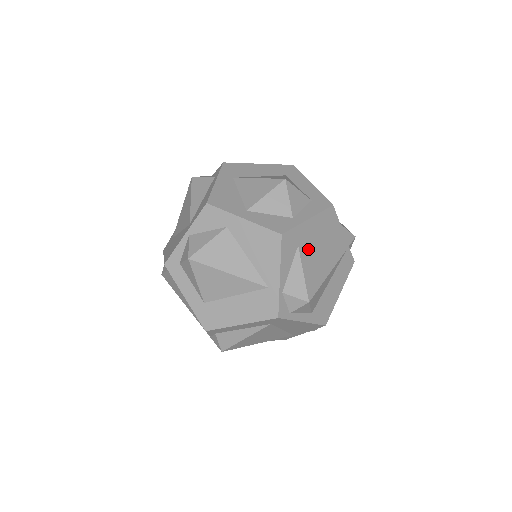
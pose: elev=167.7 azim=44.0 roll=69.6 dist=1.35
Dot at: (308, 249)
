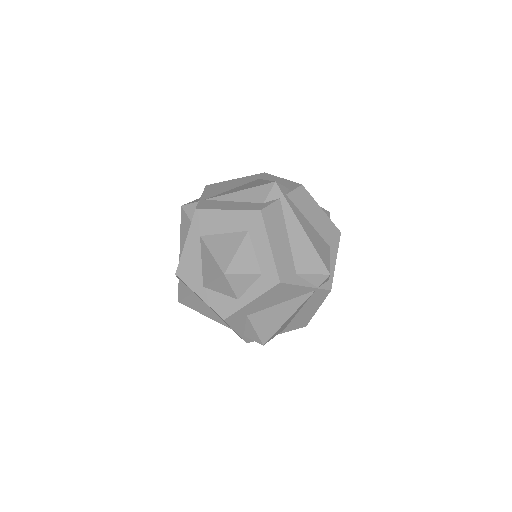
Dot at: (260, 313)
